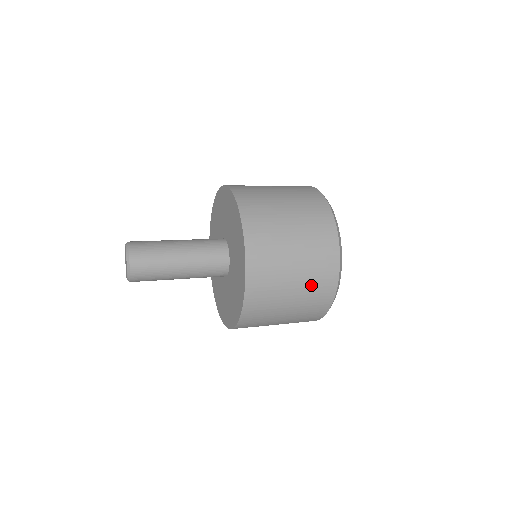
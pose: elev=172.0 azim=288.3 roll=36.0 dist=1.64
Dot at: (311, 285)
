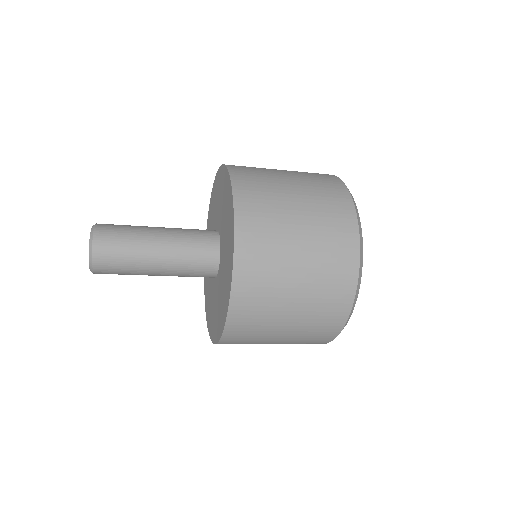
Dot at: (313, 317)
